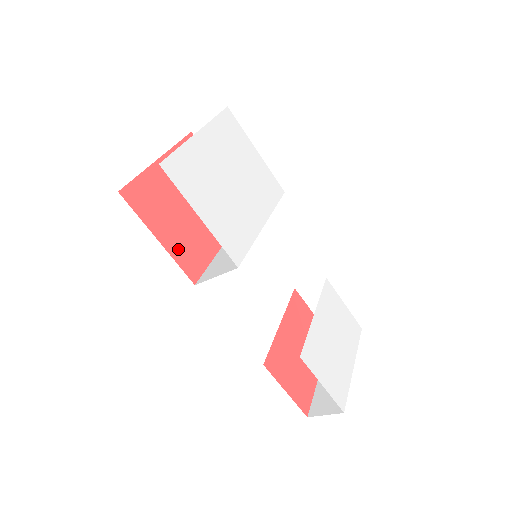
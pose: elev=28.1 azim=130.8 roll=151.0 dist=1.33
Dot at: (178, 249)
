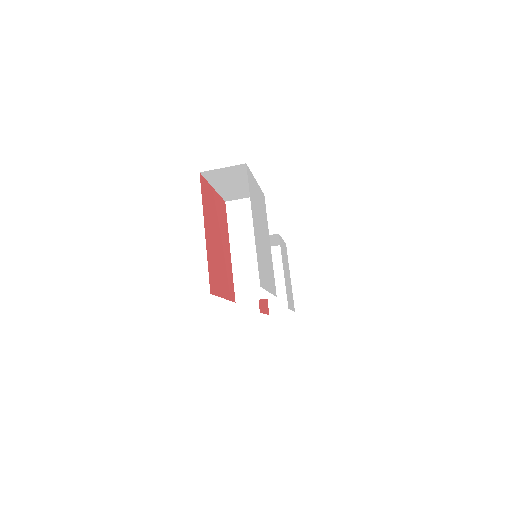
Dot at: (227, 290)
